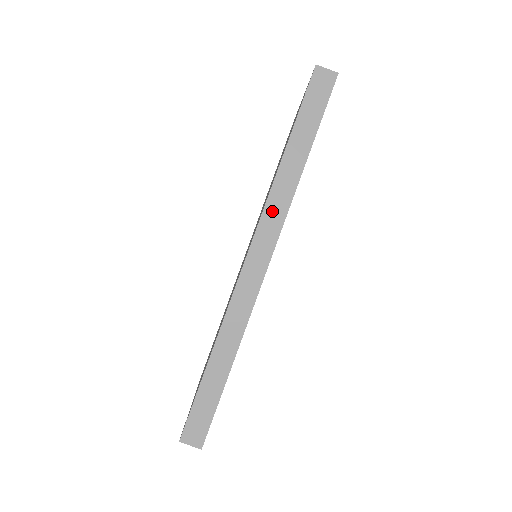
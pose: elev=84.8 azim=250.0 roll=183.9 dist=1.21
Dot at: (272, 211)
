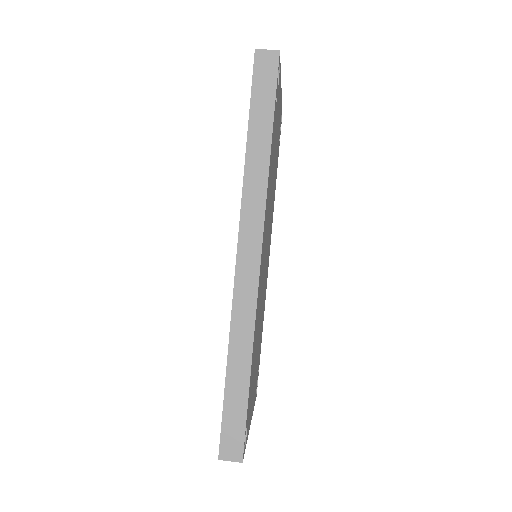
Dot at: (250, 207)
